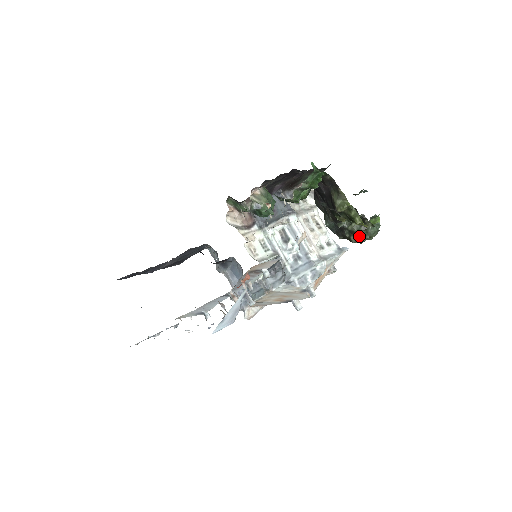
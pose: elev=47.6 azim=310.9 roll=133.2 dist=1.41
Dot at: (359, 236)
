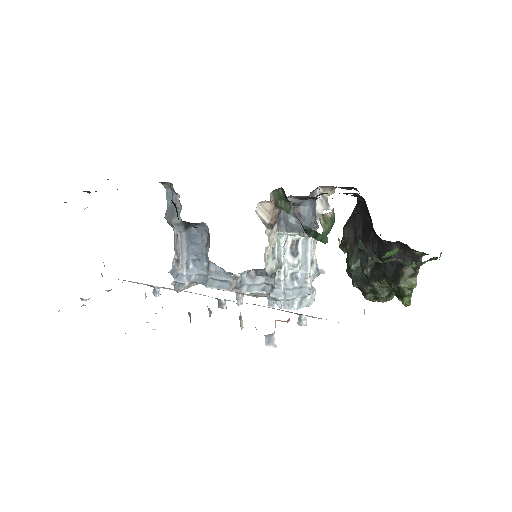
Dot at: (377, 297)
